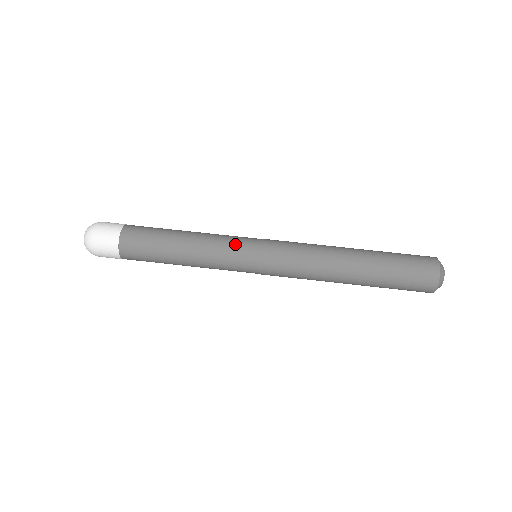
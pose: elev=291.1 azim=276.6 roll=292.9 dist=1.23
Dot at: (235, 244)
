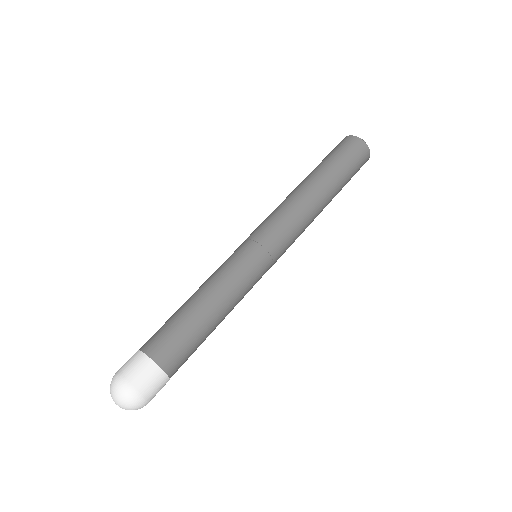
Dot at: (228, 258)
